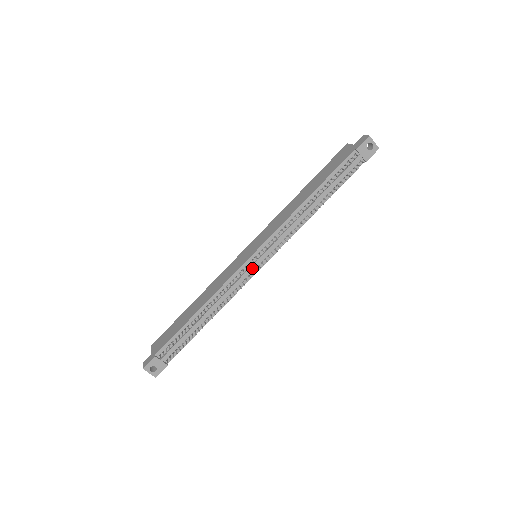
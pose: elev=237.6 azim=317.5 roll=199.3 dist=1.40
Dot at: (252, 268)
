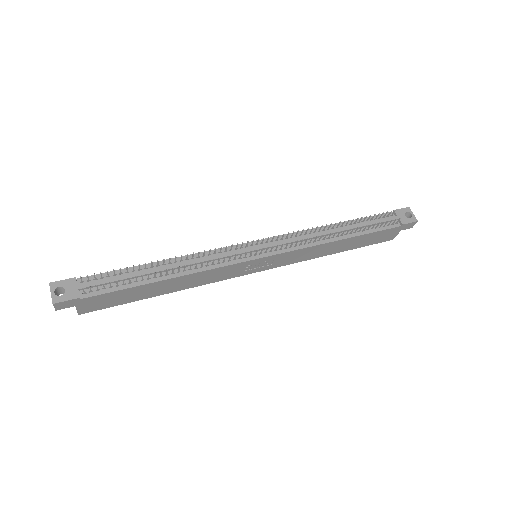
Dot at: (247, 251)
